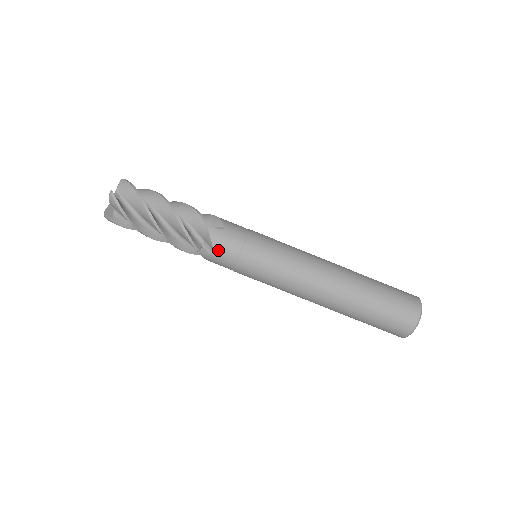
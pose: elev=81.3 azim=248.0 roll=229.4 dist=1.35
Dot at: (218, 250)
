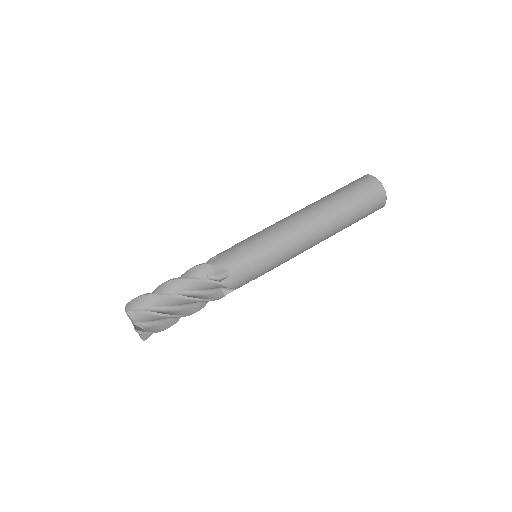
Dot at: (229, 267)
